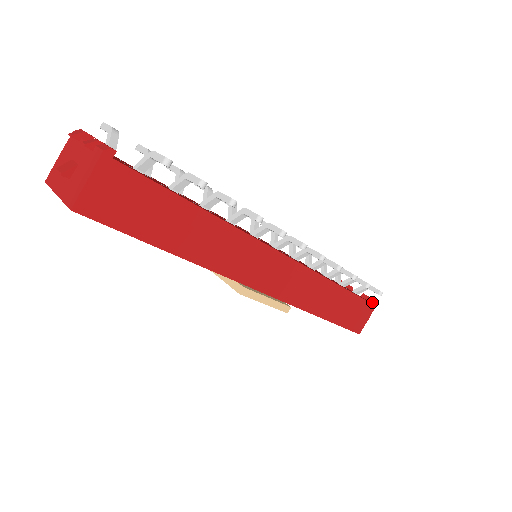
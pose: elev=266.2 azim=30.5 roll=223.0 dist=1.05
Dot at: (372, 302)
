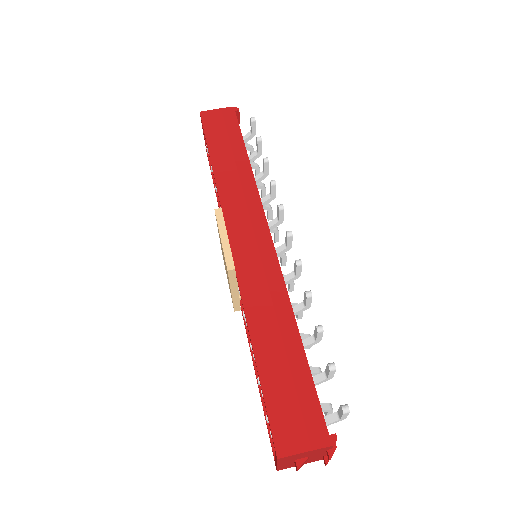
Dot at: occluded
